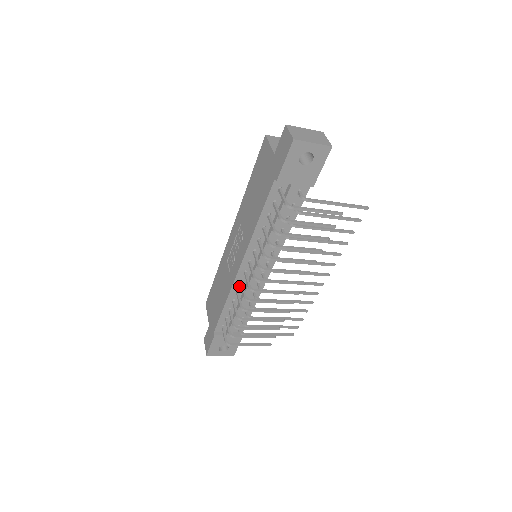
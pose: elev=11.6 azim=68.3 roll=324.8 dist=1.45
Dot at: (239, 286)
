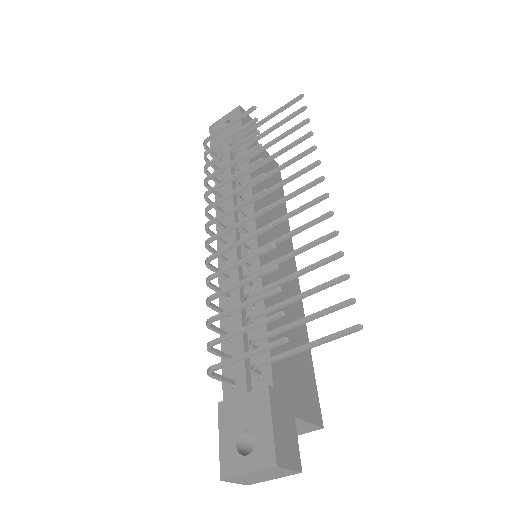
Dot at: (228, 286)
